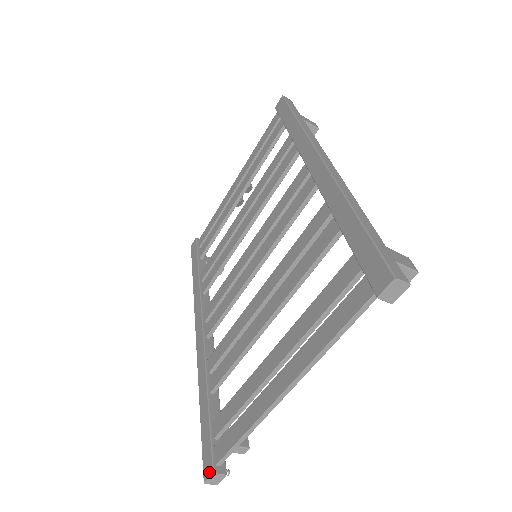
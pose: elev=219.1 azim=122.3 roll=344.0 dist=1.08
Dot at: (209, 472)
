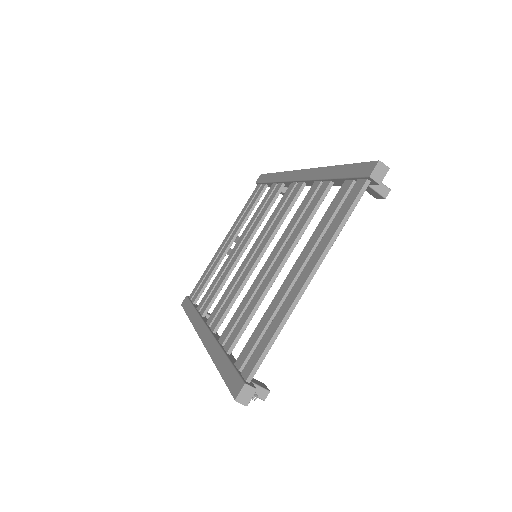
Dot at: (240, 387)
